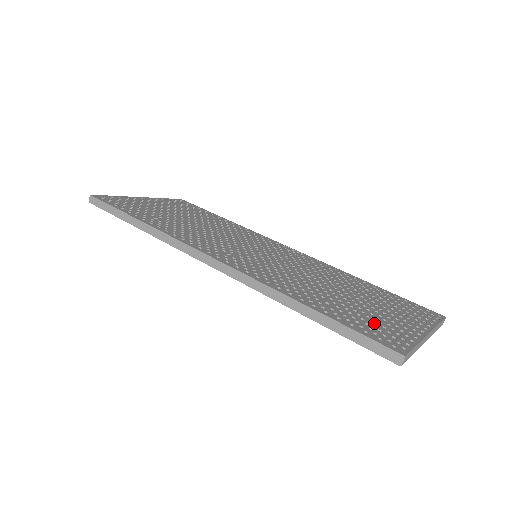
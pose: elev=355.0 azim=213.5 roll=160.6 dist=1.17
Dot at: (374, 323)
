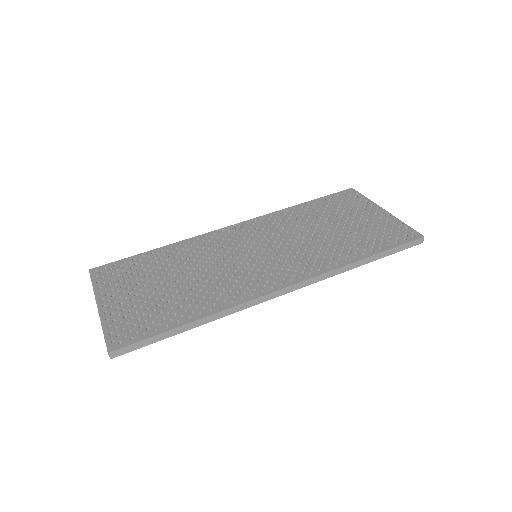
Dot at: (381, 232)
